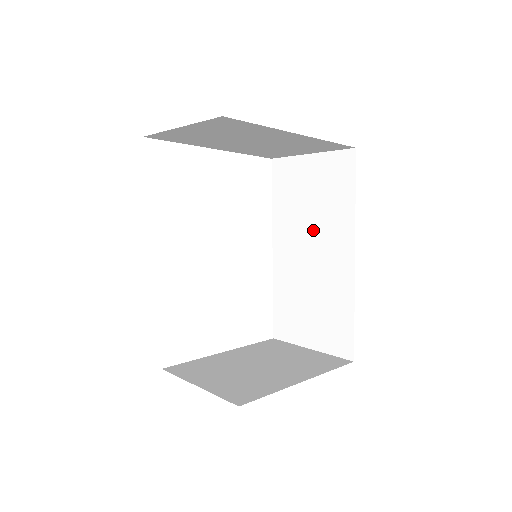
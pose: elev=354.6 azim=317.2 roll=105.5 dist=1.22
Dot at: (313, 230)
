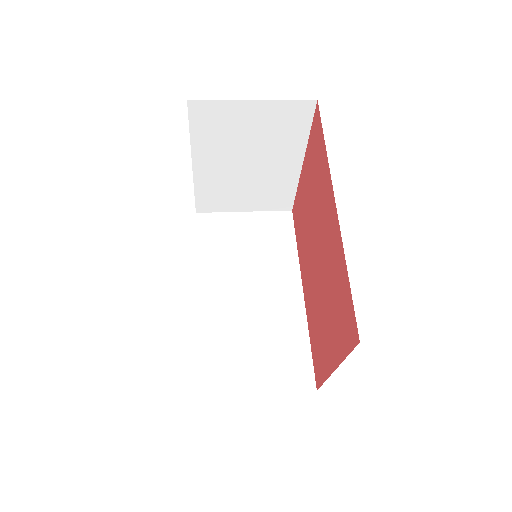
Dot at: (253, 272)
